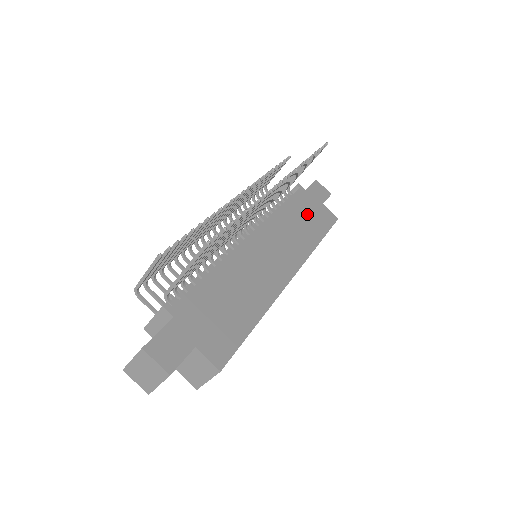
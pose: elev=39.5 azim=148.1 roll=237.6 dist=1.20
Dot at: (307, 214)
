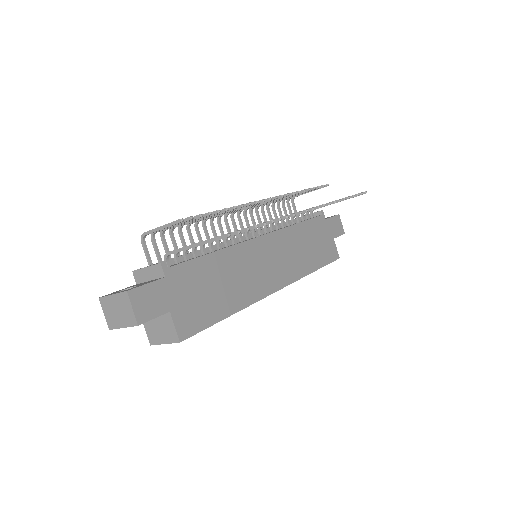
Dot at: (316, 241)
